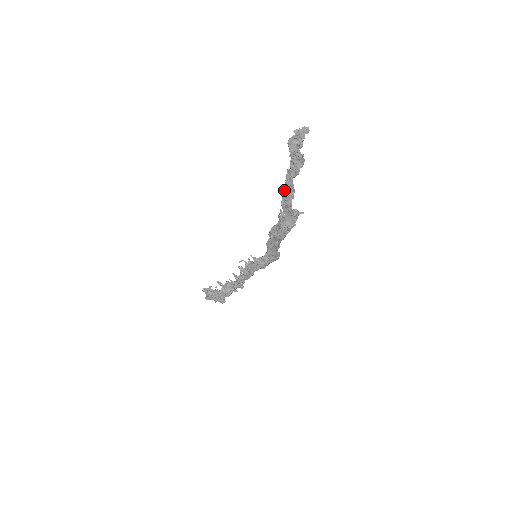
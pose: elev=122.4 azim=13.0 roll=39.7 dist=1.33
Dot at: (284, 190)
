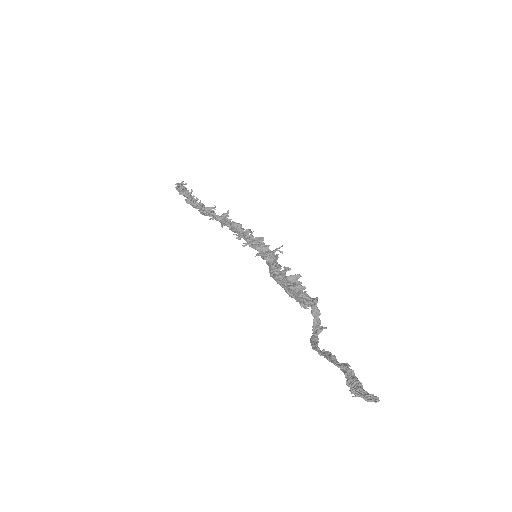
Dot at: (323, 354)
